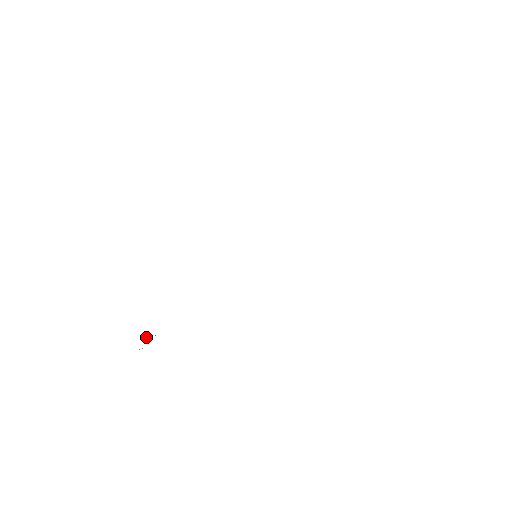
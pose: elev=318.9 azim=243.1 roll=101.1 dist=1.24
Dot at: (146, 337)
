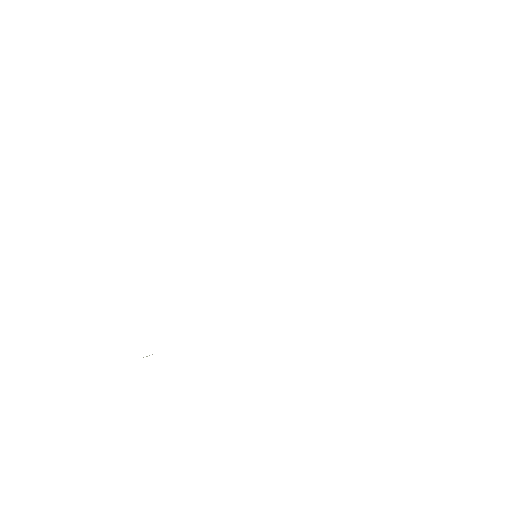
Dot at: occluded
